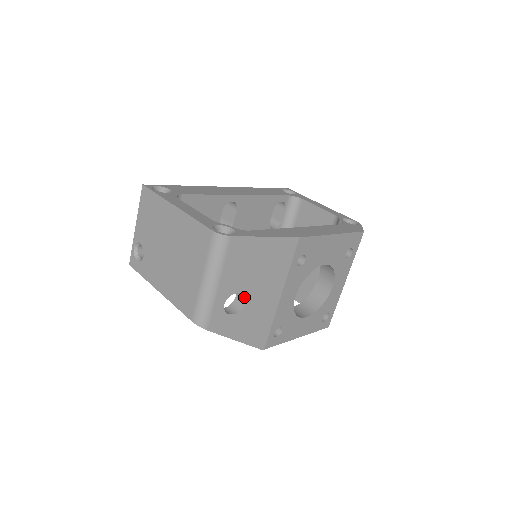
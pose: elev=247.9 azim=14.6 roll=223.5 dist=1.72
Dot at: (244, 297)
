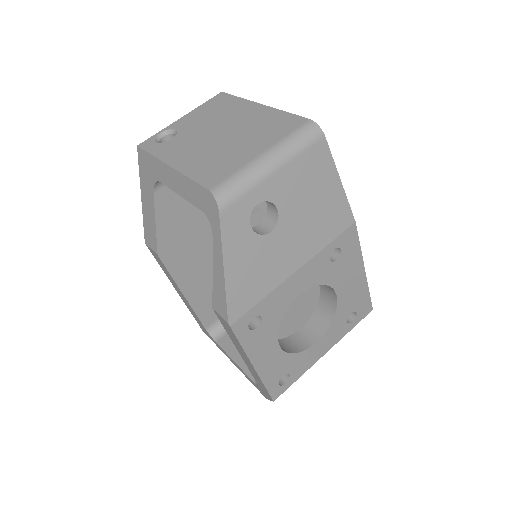
Dot at: (274, 224)
